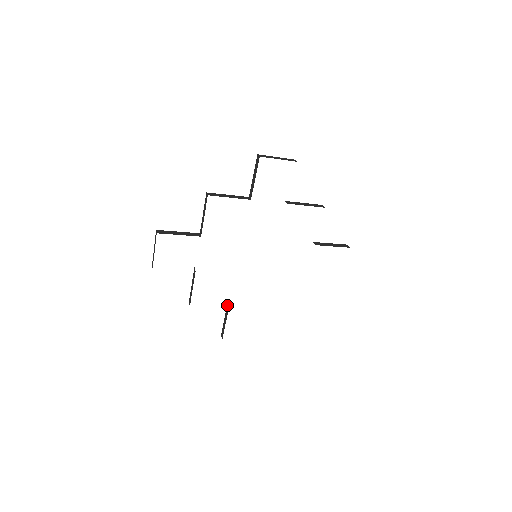
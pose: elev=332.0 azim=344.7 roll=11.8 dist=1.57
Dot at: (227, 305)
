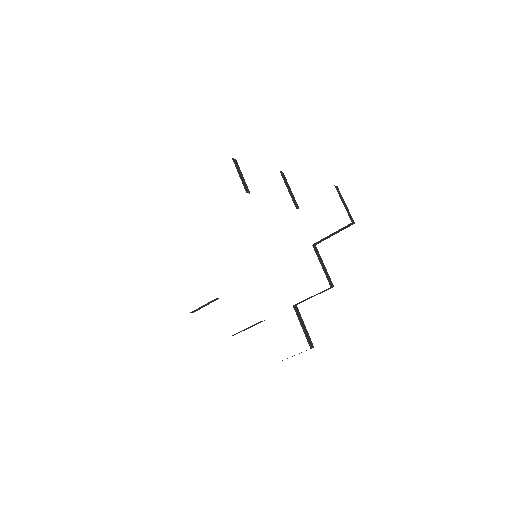
Dot at: occluded
